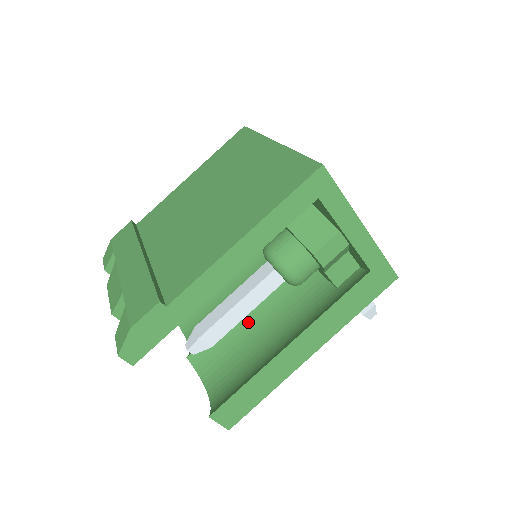
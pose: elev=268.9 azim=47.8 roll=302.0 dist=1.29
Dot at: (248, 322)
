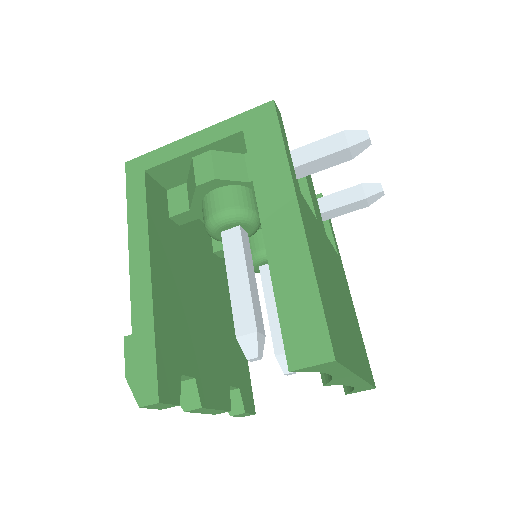
Dot at: occluded
